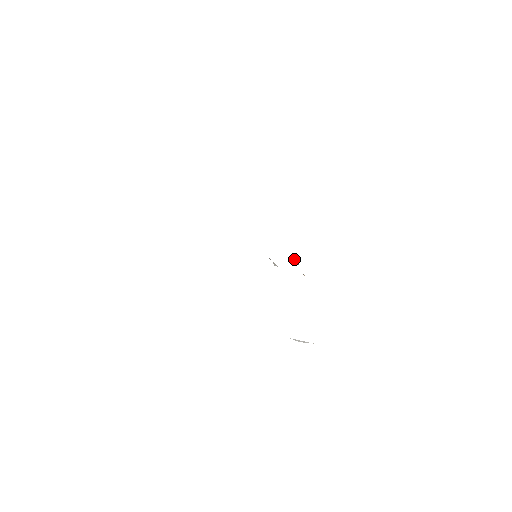
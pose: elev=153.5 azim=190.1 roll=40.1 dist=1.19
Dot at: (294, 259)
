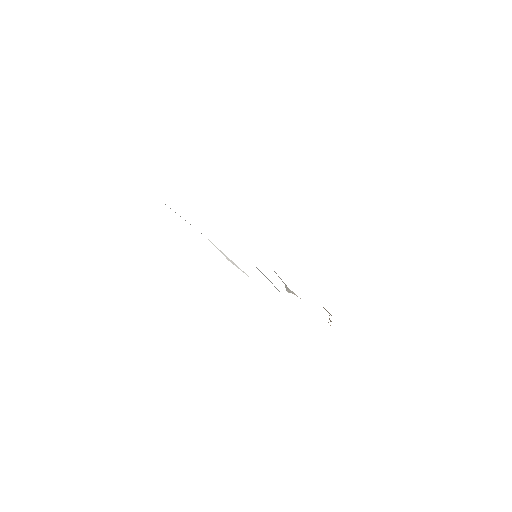
Dot at: occluded
